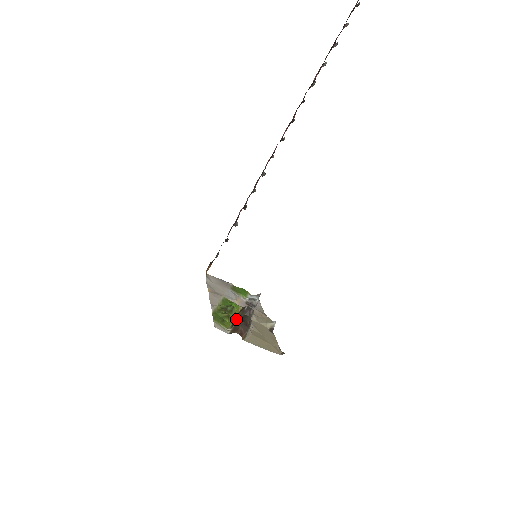
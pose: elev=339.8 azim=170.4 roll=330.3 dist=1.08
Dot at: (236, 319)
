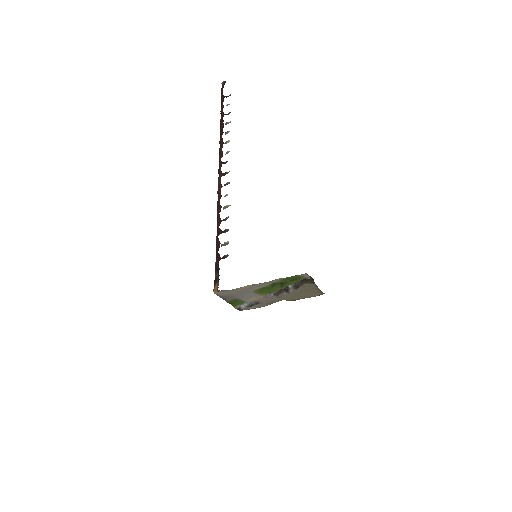
Dot at: occluded
